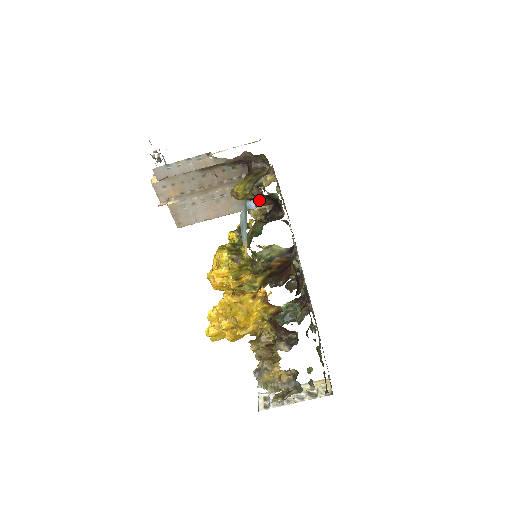
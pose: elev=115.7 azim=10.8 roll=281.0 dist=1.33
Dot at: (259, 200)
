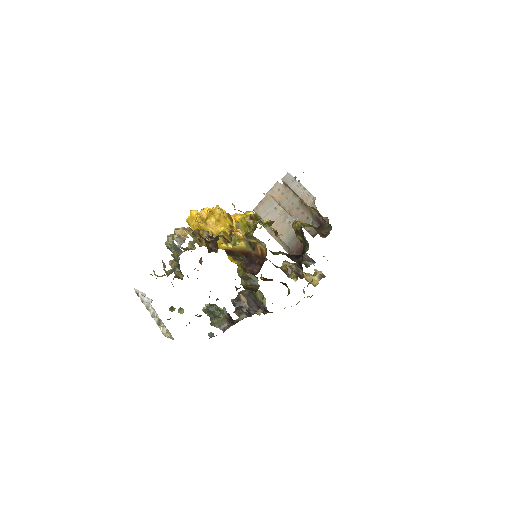
Dot at: (298, 248)
